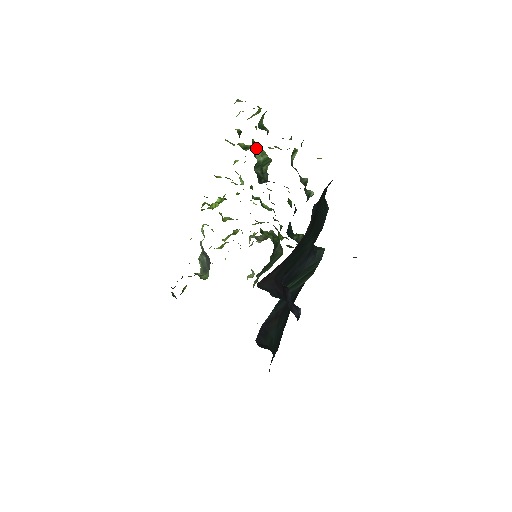
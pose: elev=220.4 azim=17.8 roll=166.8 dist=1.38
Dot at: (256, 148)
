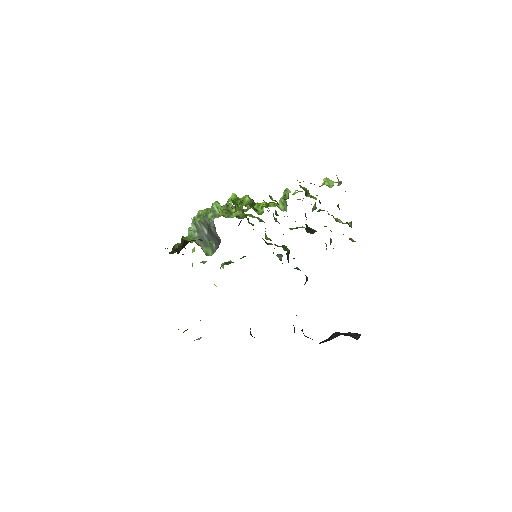
Dot at: occluded
